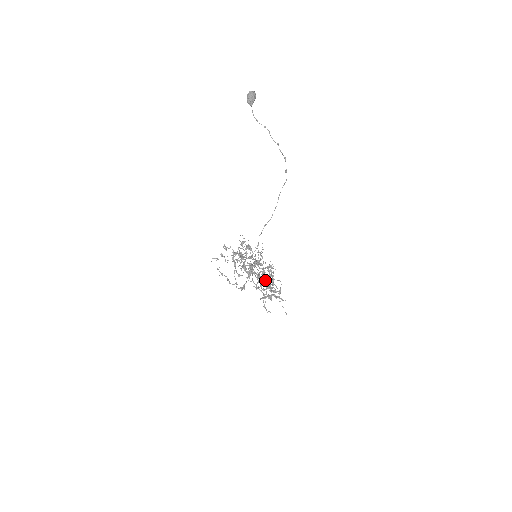
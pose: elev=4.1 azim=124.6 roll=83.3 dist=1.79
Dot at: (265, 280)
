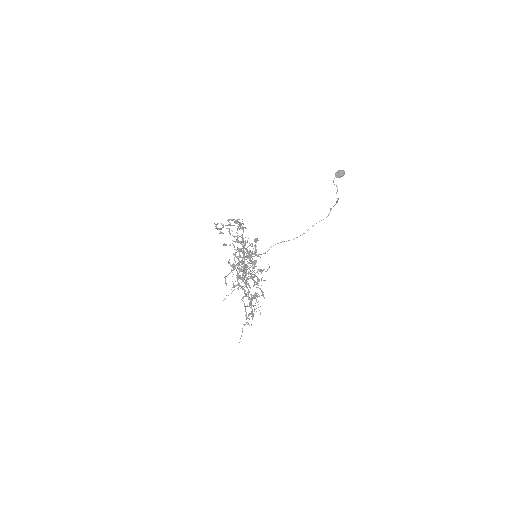
Dot at: occluded
